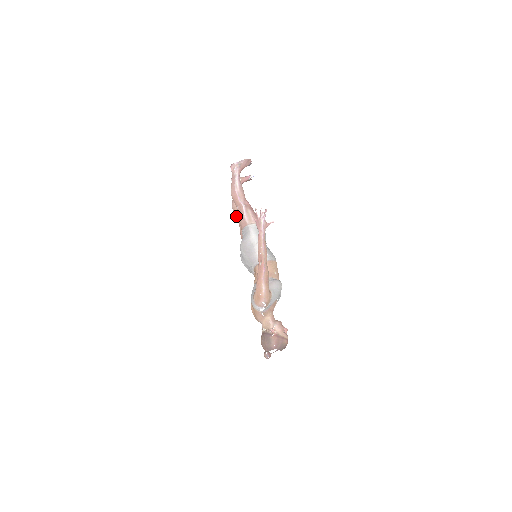
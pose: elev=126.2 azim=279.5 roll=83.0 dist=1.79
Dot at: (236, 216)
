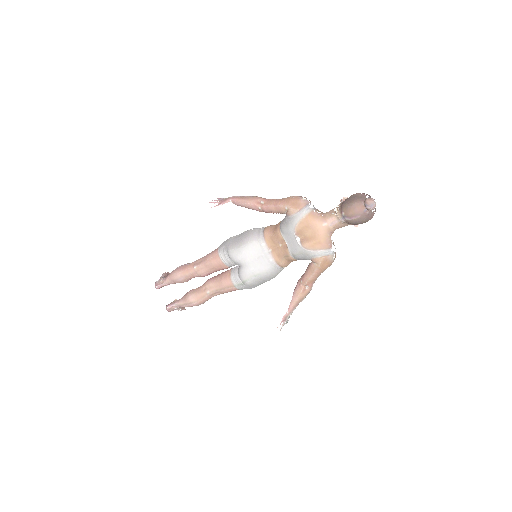
Dot at: (202, 293)
